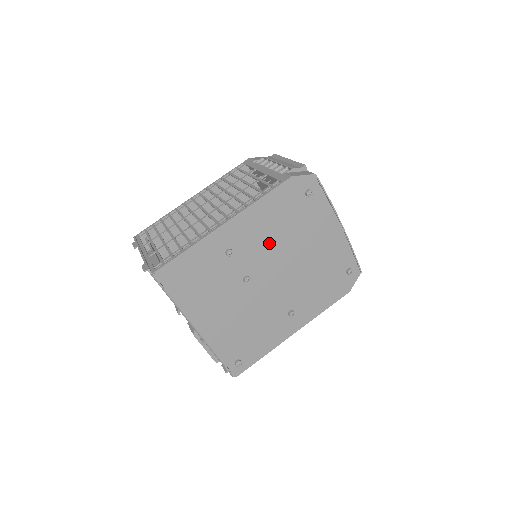
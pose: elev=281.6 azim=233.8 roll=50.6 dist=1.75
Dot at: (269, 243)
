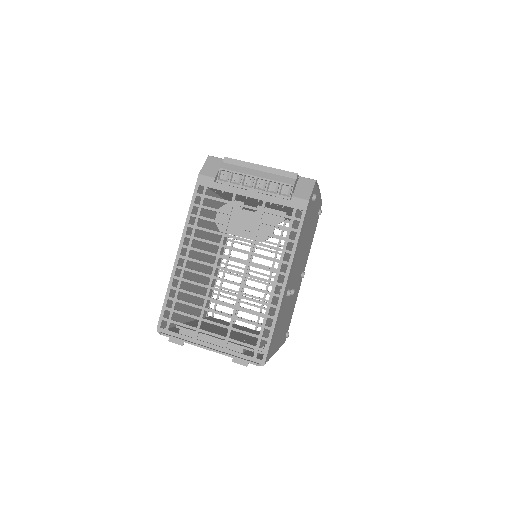
Dot at: (299, 256)
